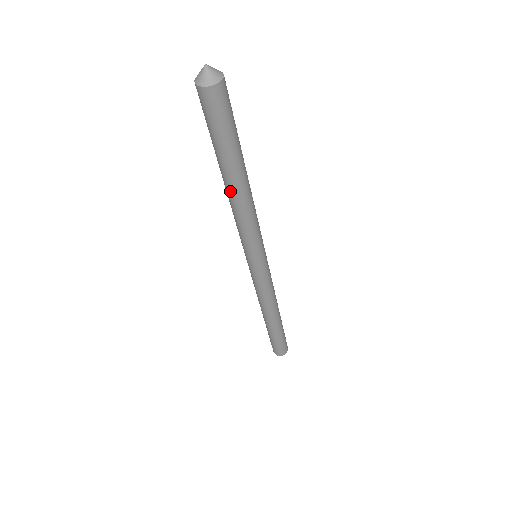
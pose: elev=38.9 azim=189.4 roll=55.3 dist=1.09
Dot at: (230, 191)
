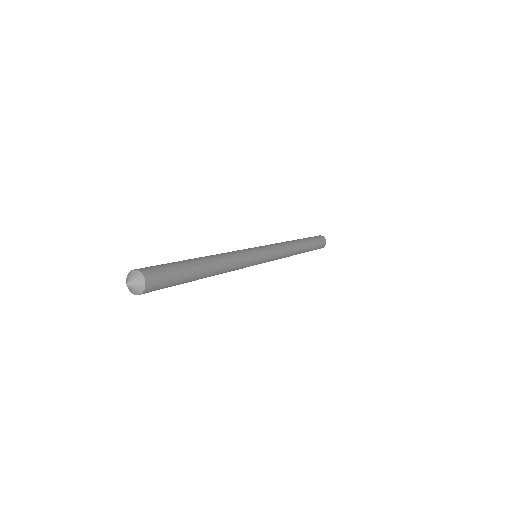
Dot at: occluded
